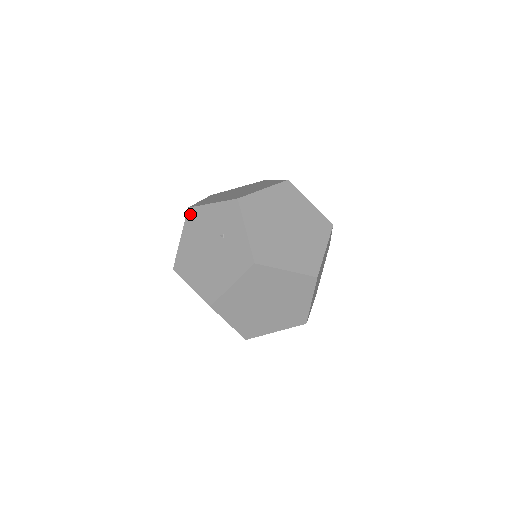
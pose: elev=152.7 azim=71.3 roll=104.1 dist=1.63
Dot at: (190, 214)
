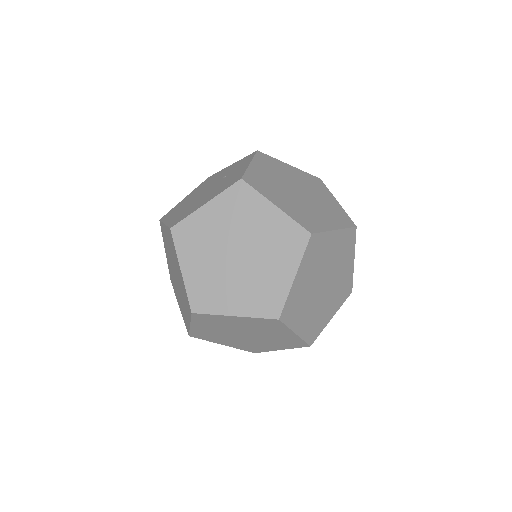
Dot at: (207, 179)
